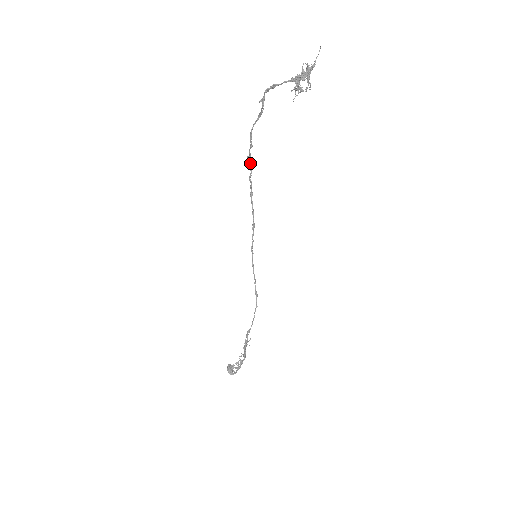
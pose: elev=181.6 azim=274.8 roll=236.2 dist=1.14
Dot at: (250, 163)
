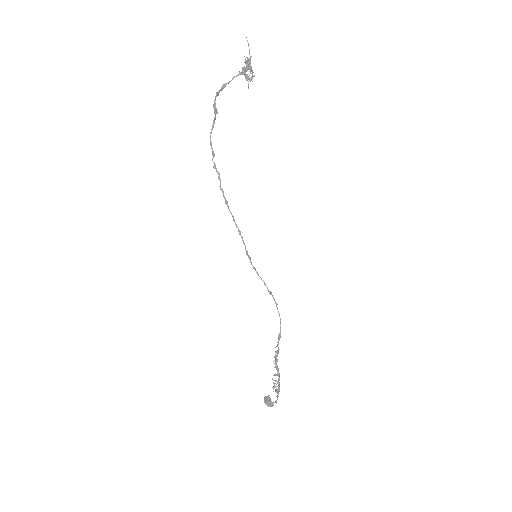
Dot at: (217, 172)
